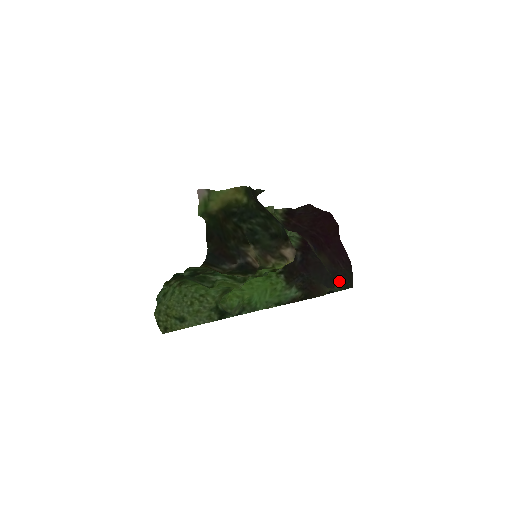
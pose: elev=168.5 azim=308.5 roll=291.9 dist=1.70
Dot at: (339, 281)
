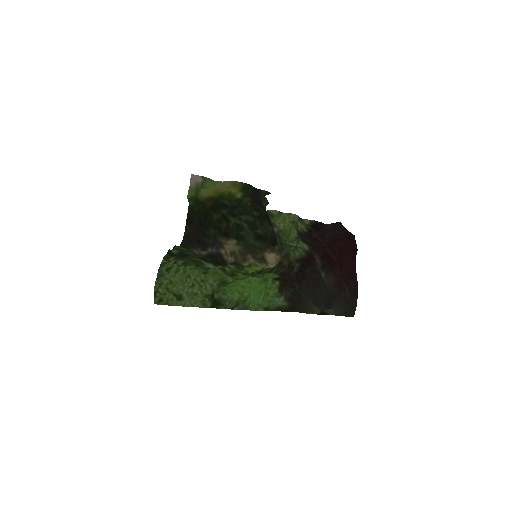
Dot at: (335, 305)
